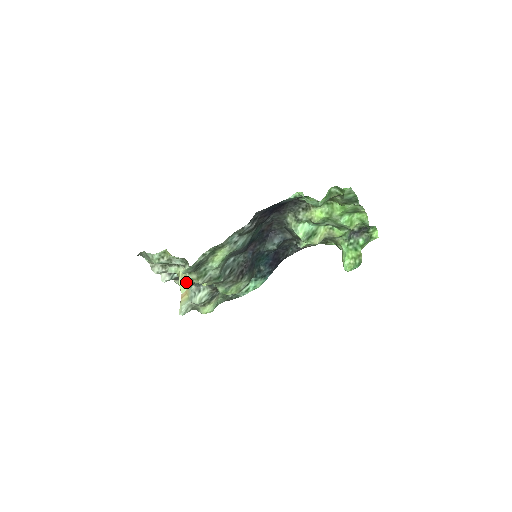
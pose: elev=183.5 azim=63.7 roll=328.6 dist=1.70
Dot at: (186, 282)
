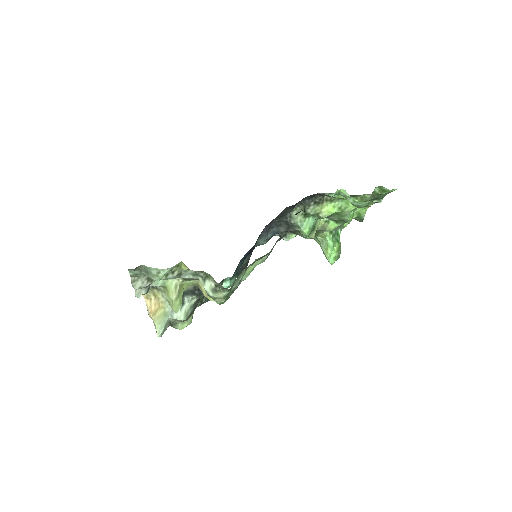
Dot at: (180, 297)
